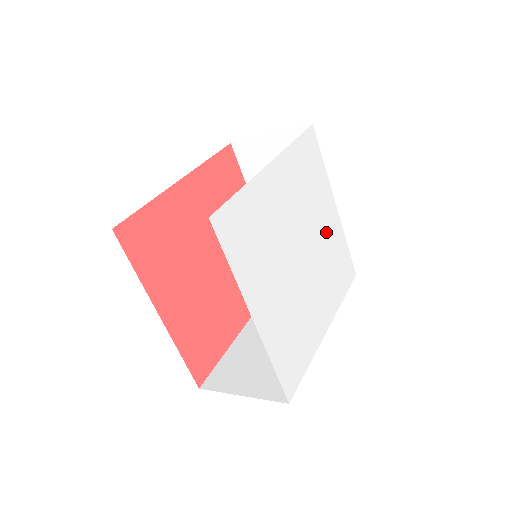
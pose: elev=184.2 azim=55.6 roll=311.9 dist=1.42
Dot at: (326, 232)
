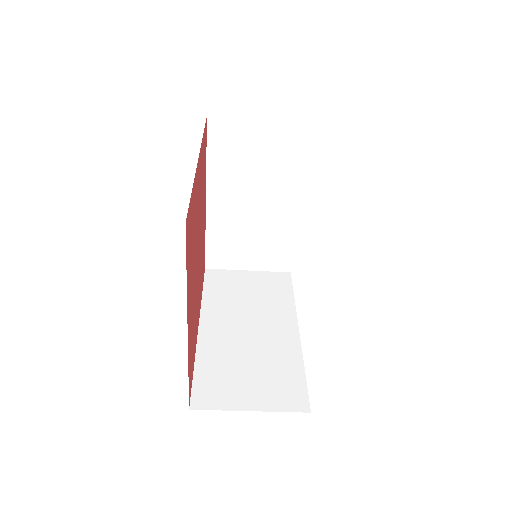
Dot at: occluded
